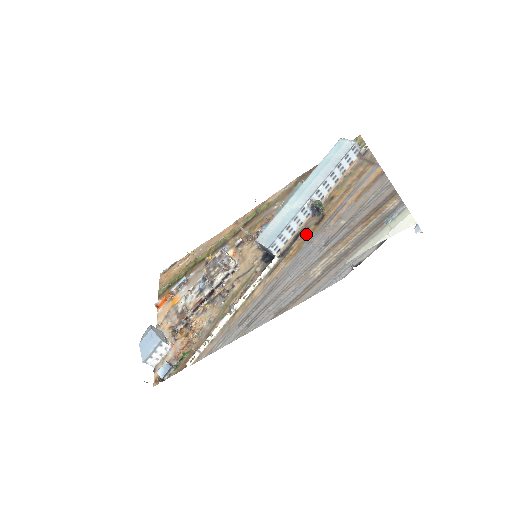
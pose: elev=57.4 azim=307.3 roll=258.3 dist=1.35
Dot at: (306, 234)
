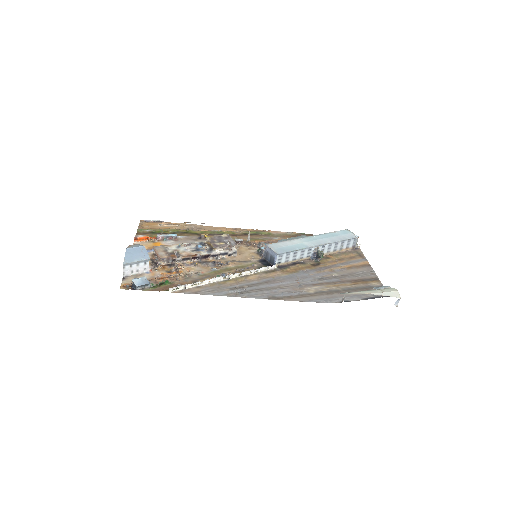
Dot at: (303, 266)
